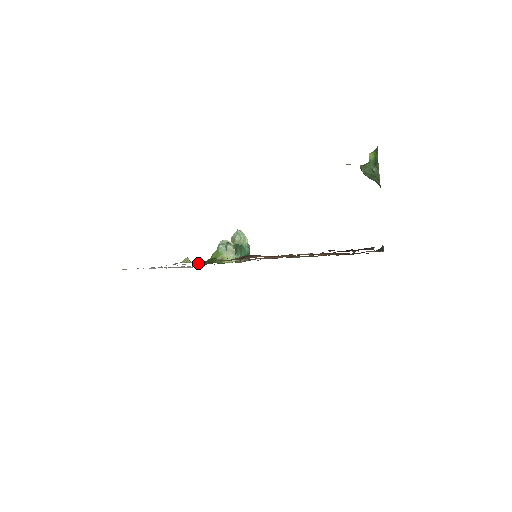
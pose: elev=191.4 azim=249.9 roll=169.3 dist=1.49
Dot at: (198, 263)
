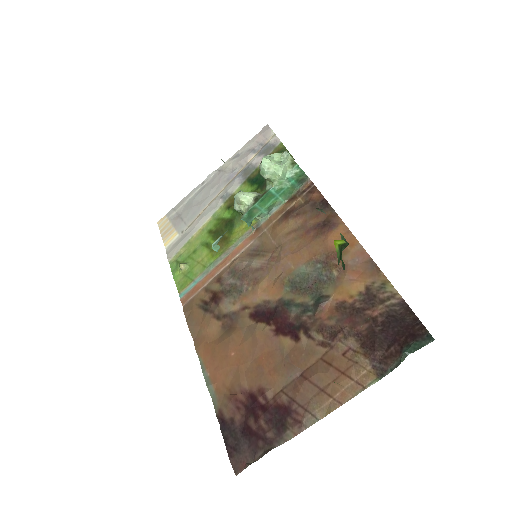
Dot at: (209, 240)
